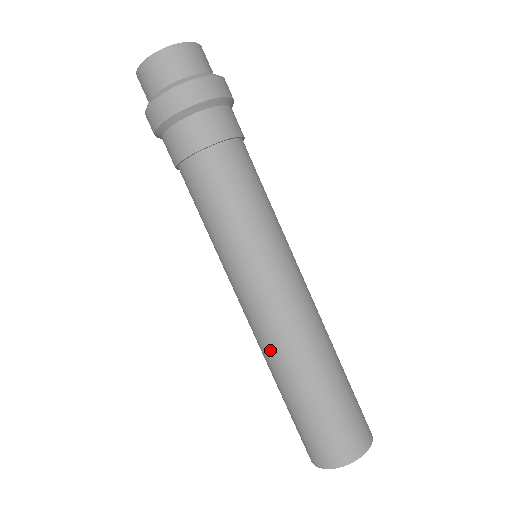
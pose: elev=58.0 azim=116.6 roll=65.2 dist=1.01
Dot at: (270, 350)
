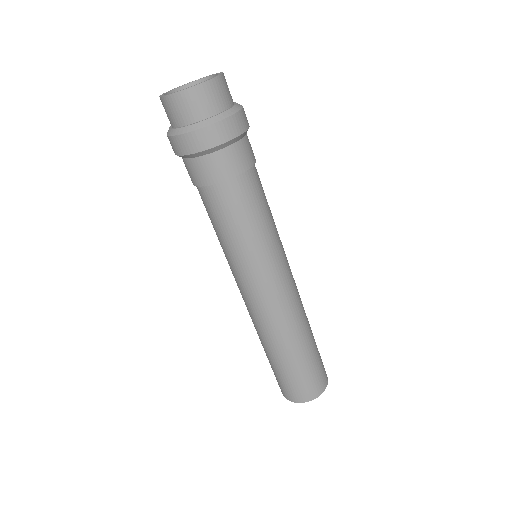
Dot at: (263, 329)
